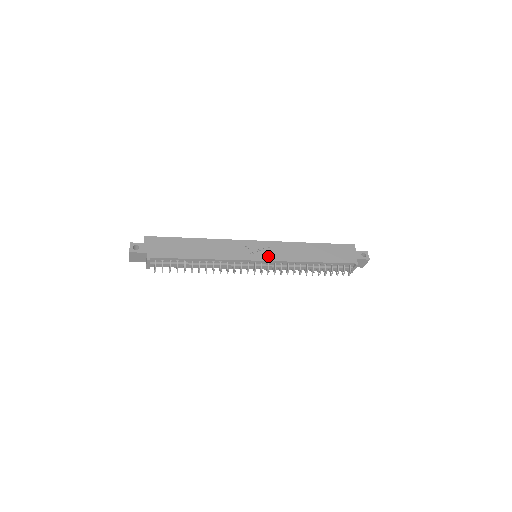
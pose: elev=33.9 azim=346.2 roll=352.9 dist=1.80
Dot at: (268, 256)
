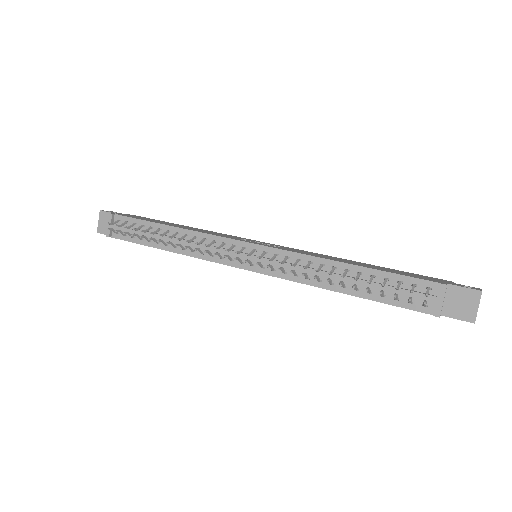
Dot at: (270, 246)
